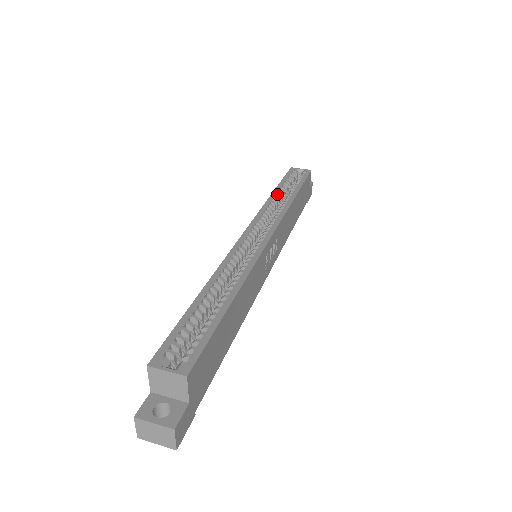
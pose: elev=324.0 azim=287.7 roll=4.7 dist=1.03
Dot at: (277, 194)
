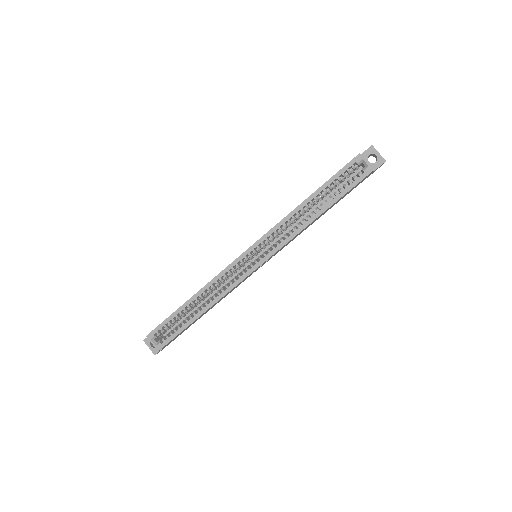
Dot at: (306, 206)
